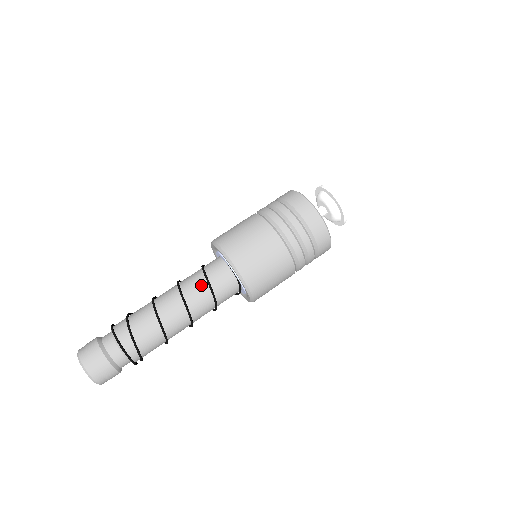
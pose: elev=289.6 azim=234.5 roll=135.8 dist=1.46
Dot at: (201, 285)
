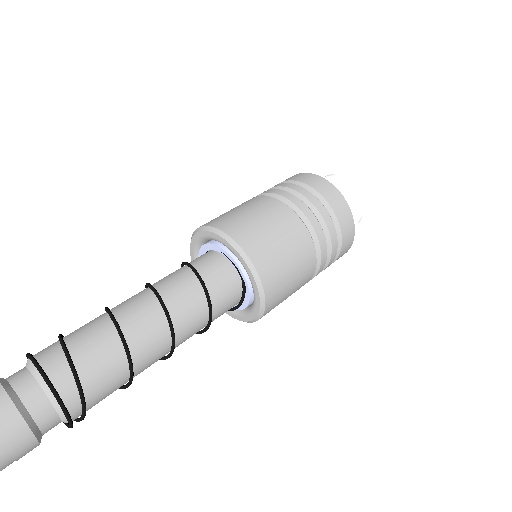
Dot at: (189, 285)
